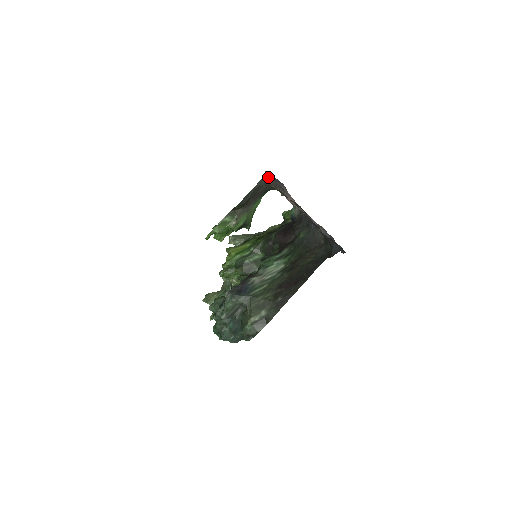
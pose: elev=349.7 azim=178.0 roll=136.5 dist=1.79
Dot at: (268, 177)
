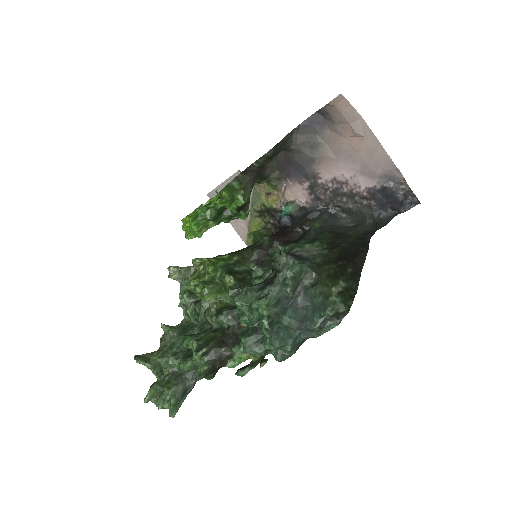
Dot at: (298, 131)
